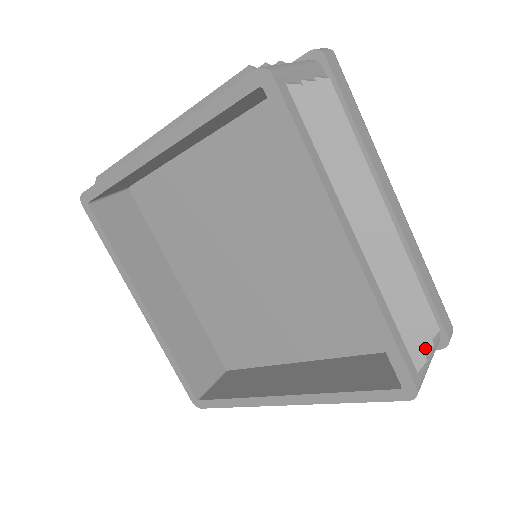
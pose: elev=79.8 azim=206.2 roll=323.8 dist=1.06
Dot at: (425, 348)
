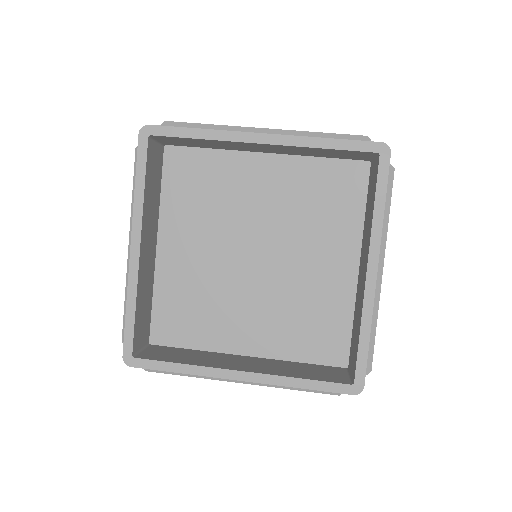
Dot at: occluded
